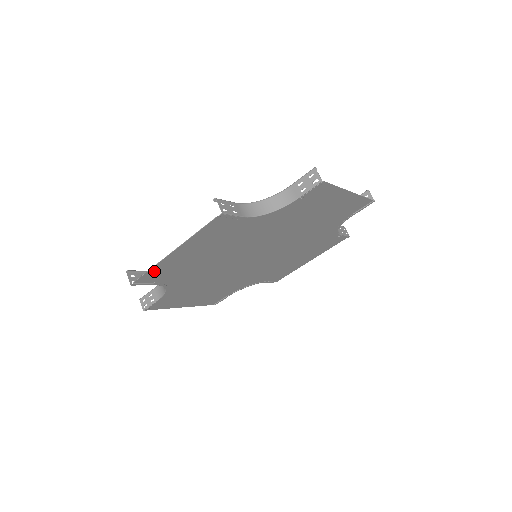
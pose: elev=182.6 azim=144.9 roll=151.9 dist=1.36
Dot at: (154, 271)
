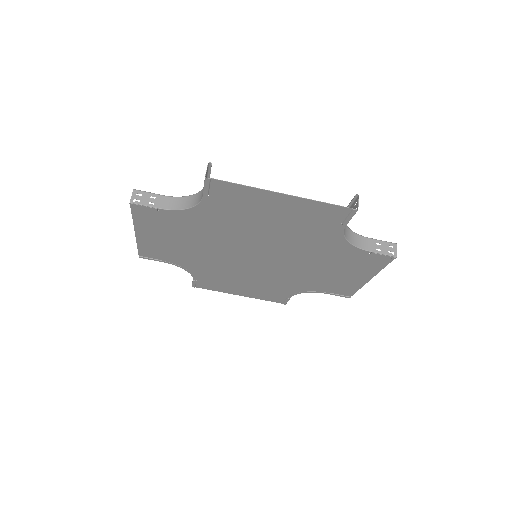
Dot at: (238, 189)
